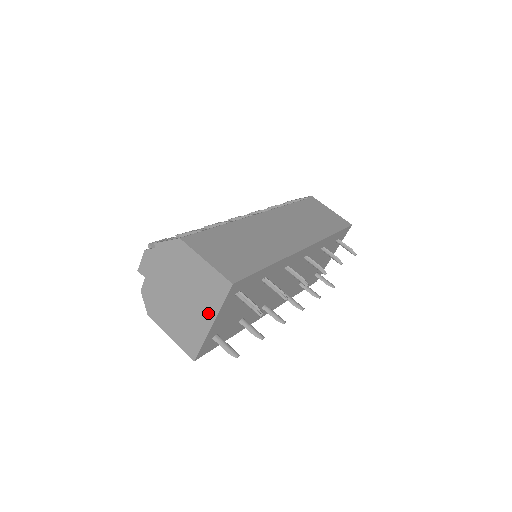
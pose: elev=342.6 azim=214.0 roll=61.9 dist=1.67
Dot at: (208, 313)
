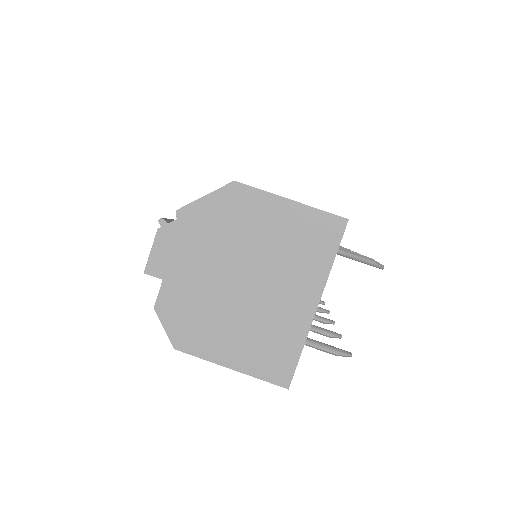
Dot at: (307, 288)
